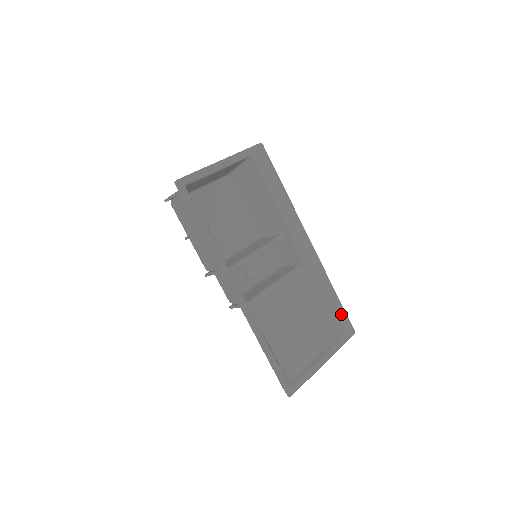
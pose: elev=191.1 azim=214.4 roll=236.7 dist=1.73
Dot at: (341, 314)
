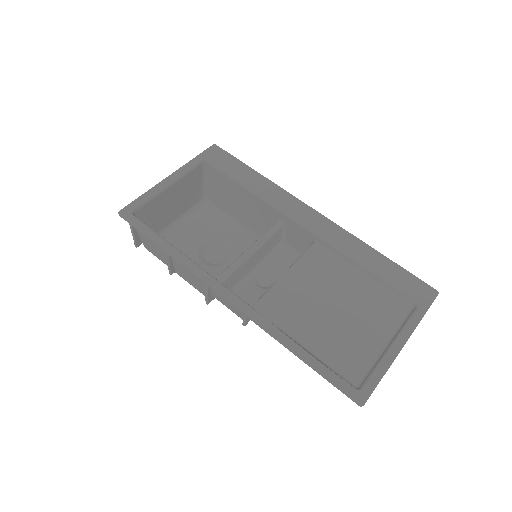
Dot at: (403, 276)
